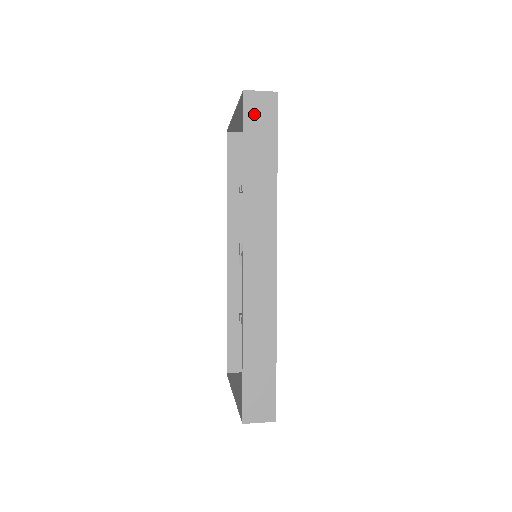
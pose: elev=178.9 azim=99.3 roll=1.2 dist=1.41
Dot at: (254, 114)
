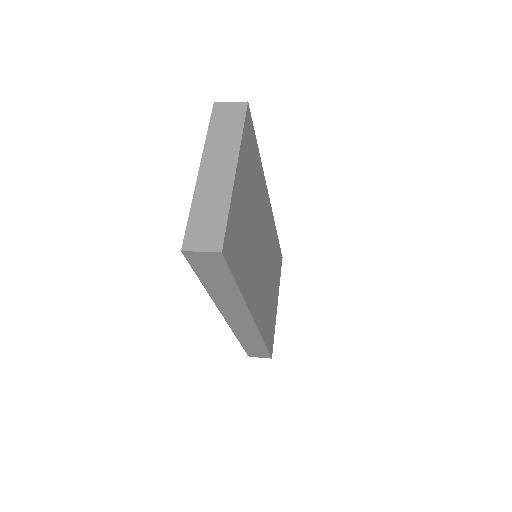
Dot at: (201, 264)
